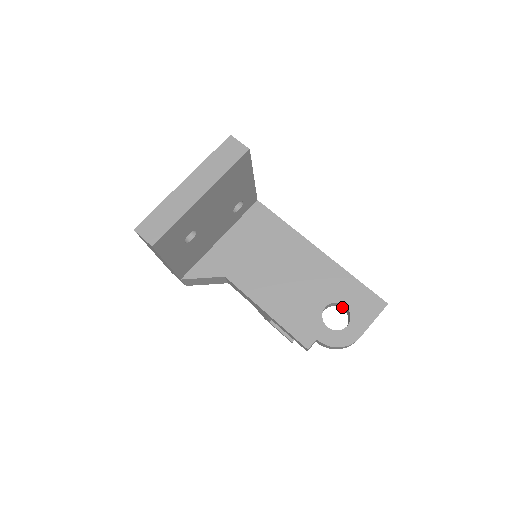
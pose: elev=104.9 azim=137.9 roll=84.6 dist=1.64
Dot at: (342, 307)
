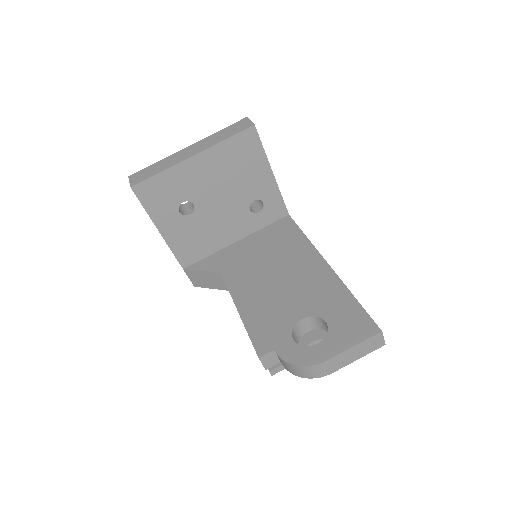
Dot at: occluded
